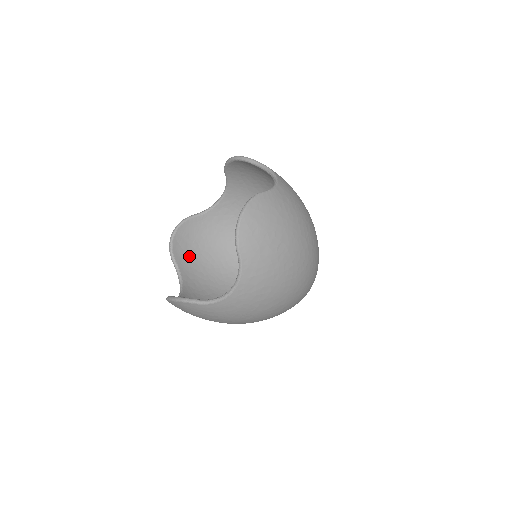
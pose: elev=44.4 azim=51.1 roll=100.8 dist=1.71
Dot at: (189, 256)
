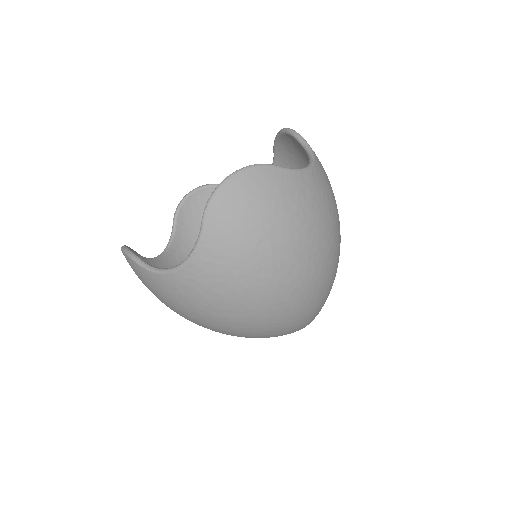
Dot at: (196, 226)
